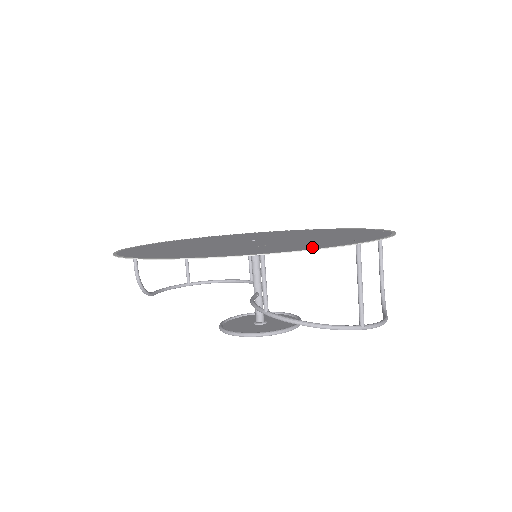
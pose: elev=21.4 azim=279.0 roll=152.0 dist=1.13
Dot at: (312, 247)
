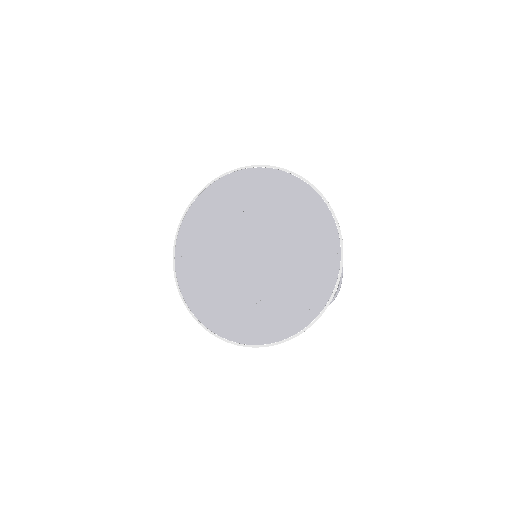
Dot at: (284, 332)
